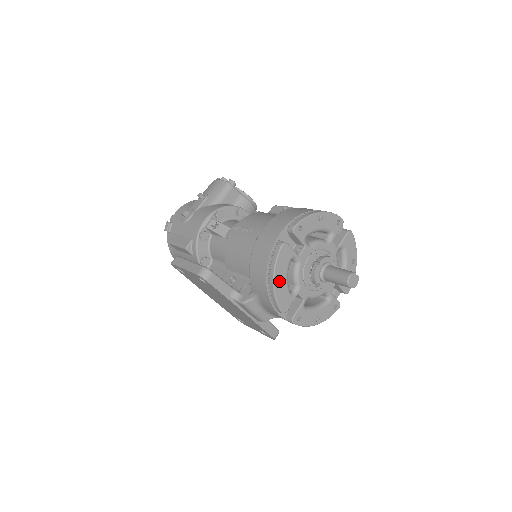
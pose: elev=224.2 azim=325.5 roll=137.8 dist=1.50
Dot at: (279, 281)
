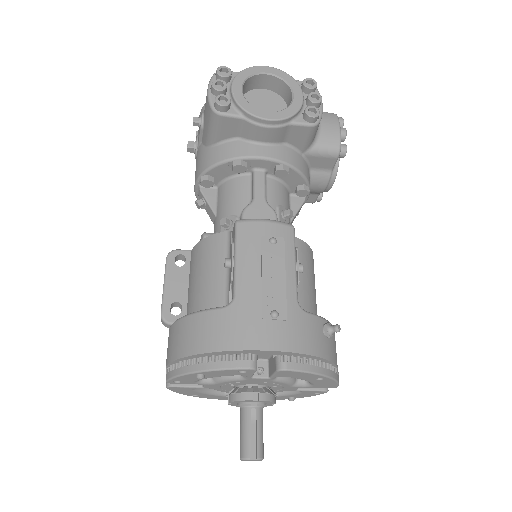
Dot at: occluded
